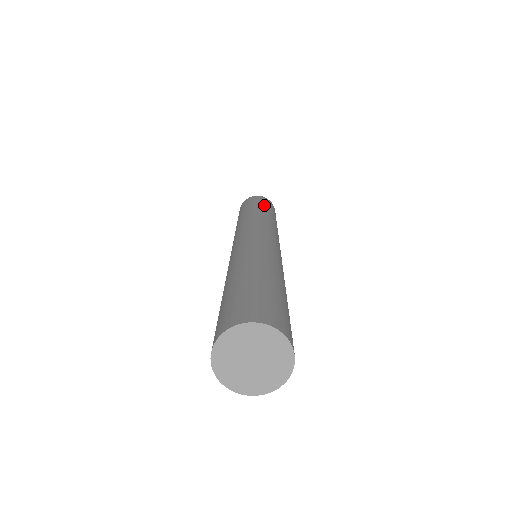
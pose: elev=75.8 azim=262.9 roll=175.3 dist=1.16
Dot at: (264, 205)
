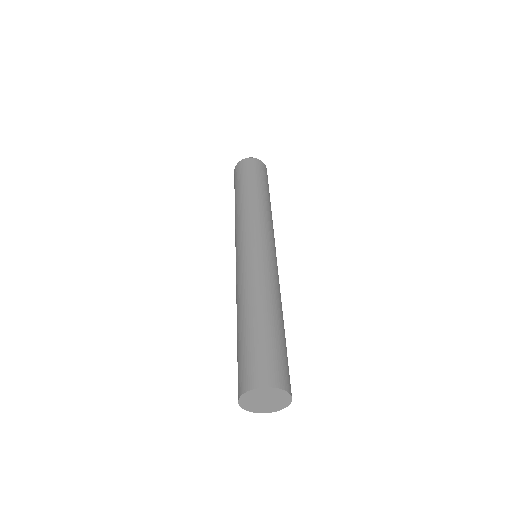
Dot at: occluded
